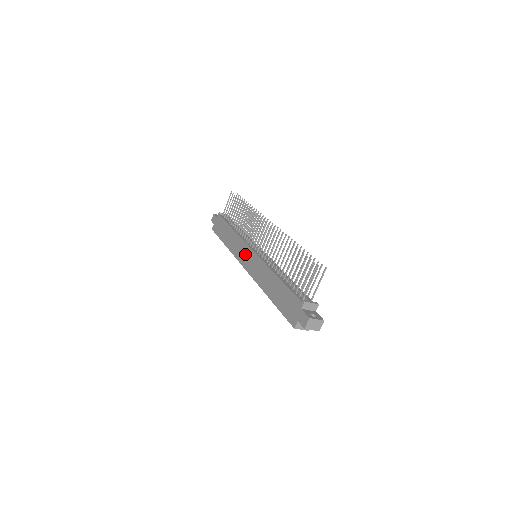
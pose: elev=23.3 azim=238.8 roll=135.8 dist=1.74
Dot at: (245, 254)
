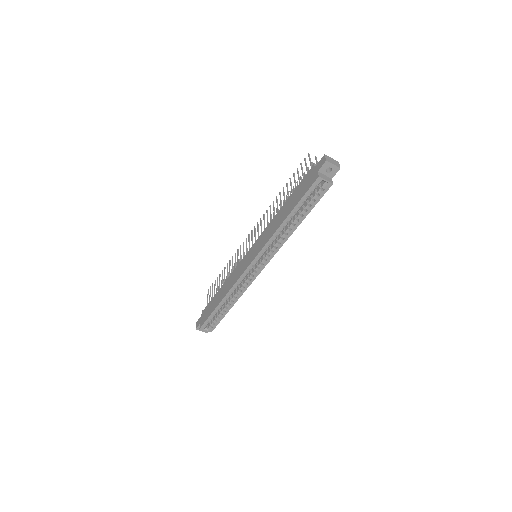
Dot at: (245, 261)
